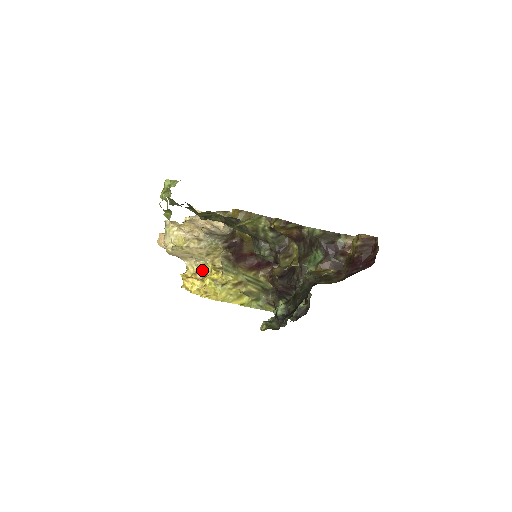
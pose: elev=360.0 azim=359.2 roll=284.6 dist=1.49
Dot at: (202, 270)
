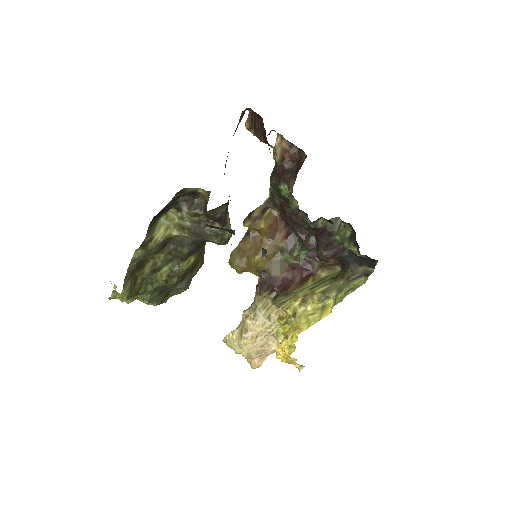
Dot at: occluded
